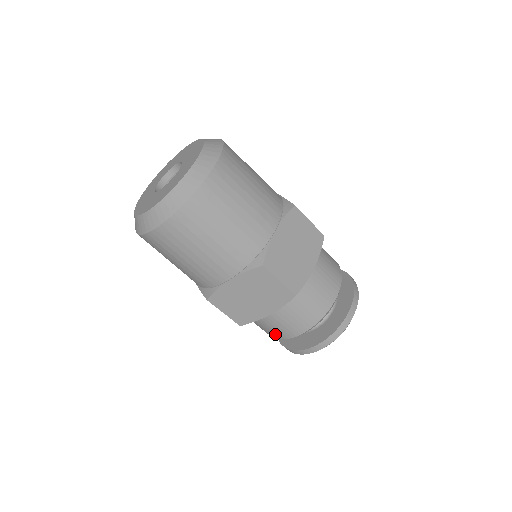
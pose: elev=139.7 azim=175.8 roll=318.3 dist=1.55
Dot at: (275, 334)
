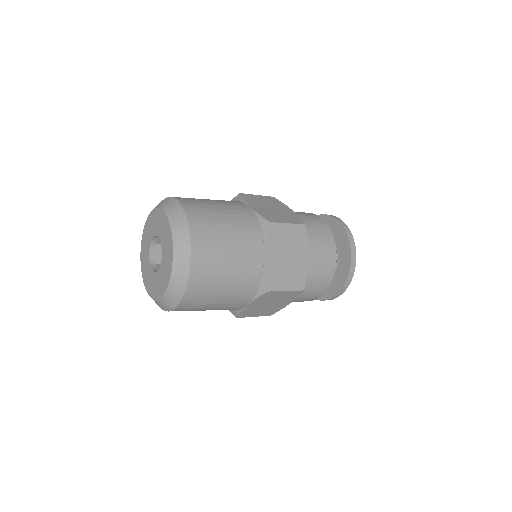
Dot at: occluded
